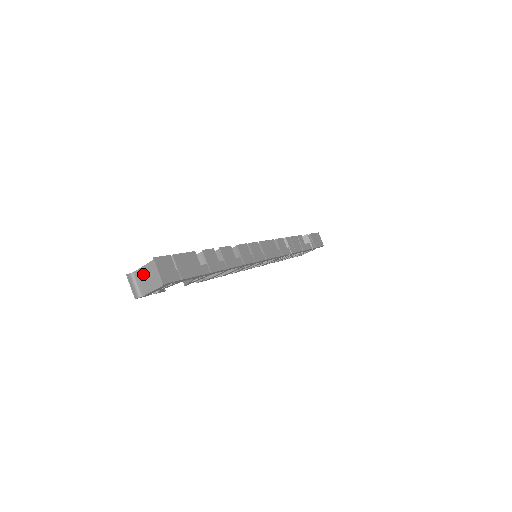
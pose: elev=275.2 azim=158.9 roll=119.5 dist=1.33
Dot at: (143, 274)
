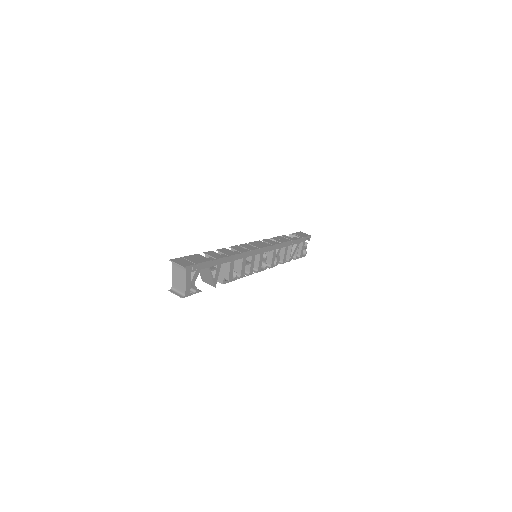
Dot at: (175, 280)
